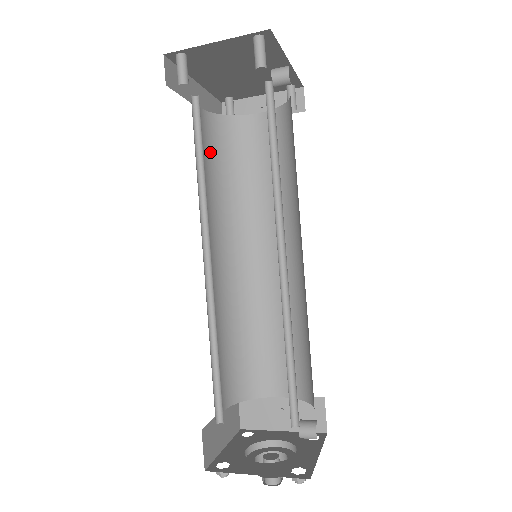
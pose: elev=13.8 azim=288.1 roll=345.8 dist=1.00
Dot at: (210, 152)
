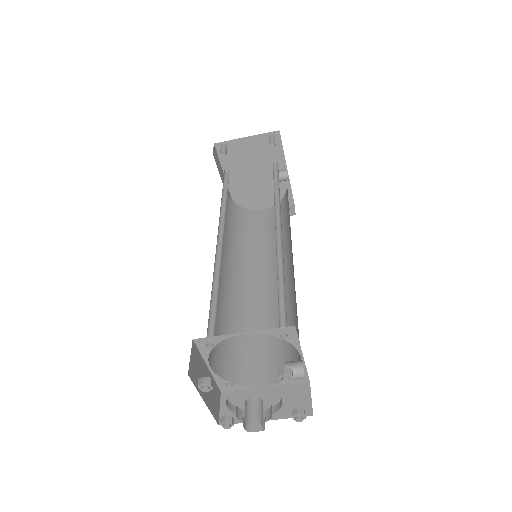
Dot at: (228, 214)
